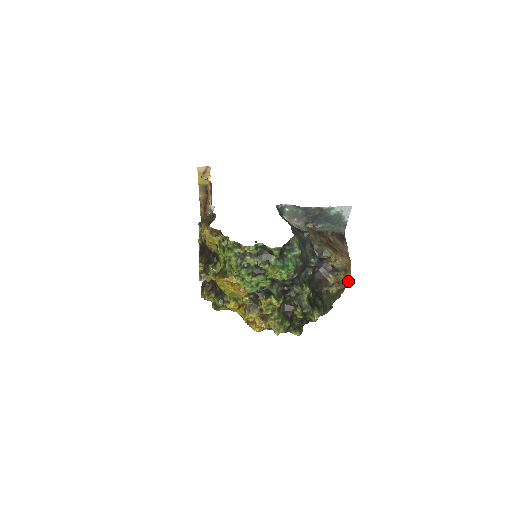
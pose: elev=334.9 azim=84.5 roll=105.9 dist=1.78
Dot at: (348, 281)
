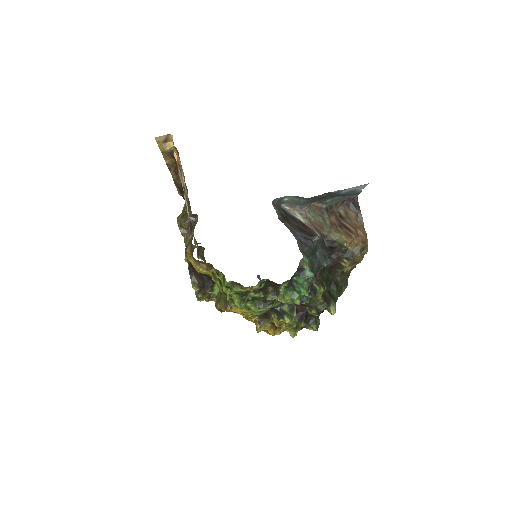
Dot at: (364, 254)
